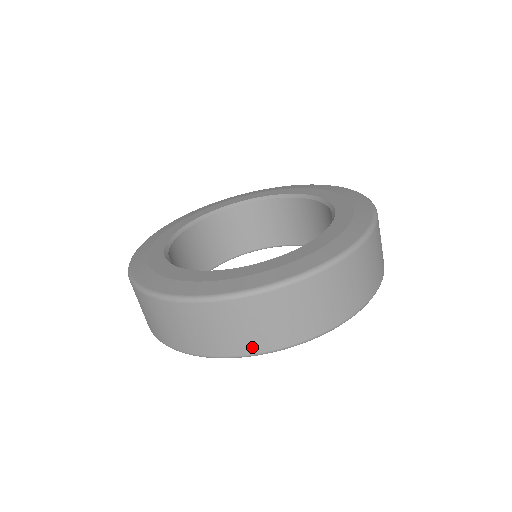
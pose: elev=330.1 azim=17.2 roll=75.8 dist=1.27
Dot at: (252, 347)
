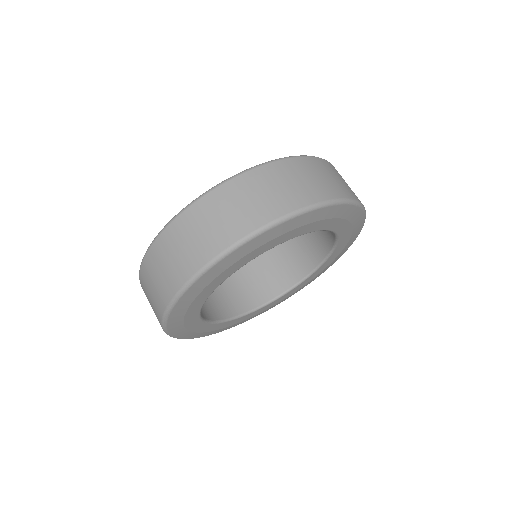
Dot at: (183, 275)
